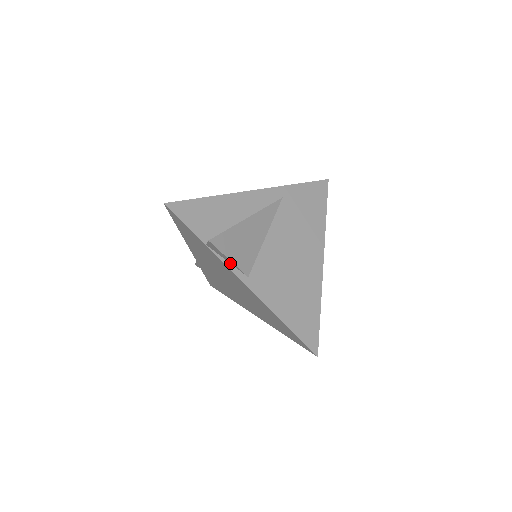
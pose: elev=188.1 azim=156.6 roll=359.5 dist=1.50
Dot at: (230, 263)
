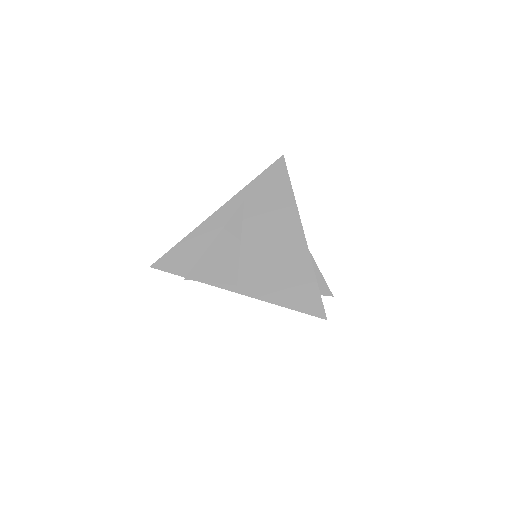
Dot at: (217, 283)
